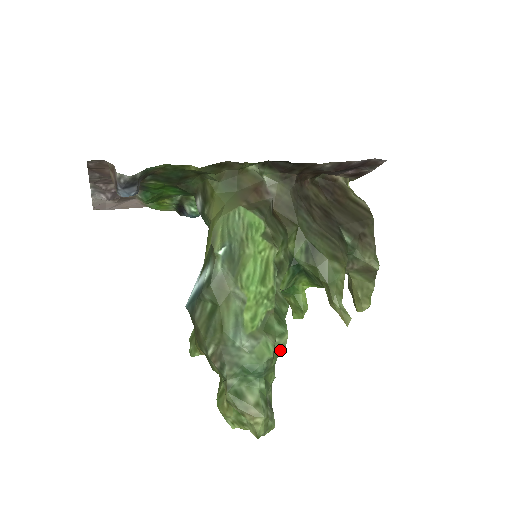
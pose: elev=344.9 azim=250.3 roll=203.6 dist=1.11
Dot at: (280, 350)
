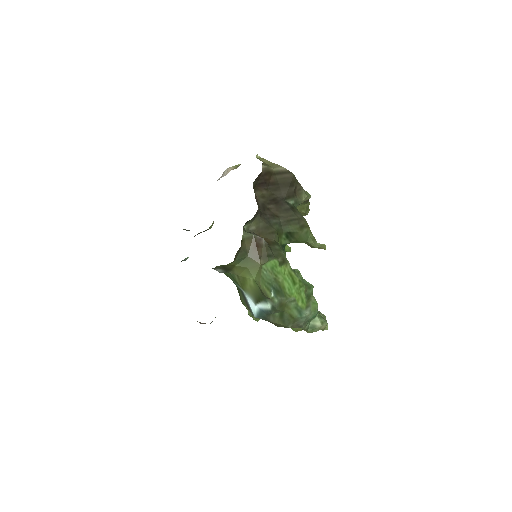
Dot at: occluded
